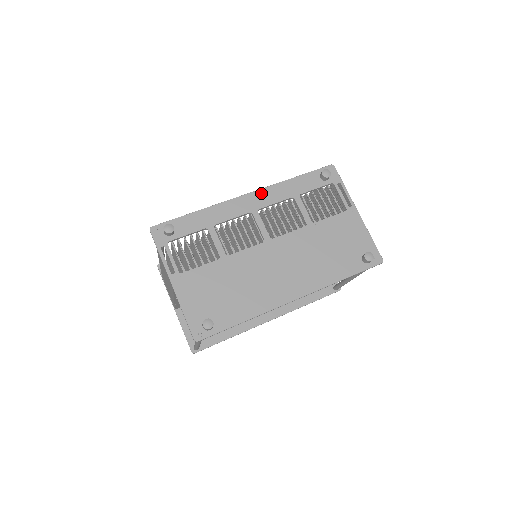
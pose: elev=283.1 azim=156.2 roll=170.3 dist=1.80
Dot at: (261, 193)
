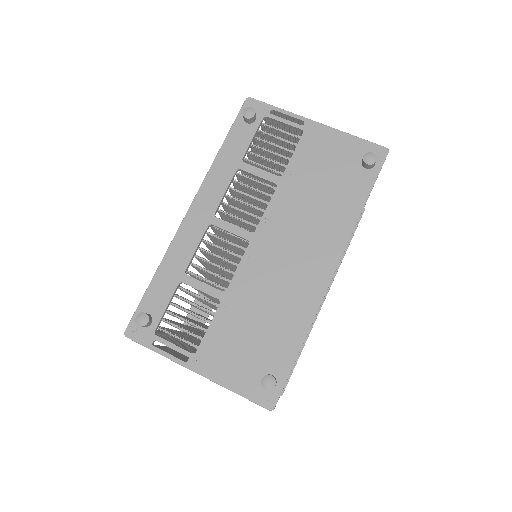
Dot at: (202, 195)
